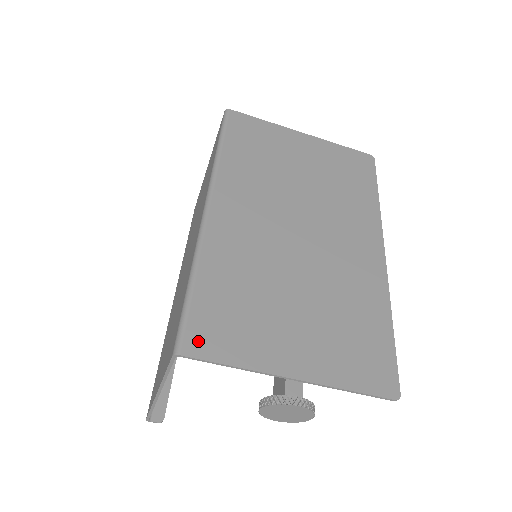
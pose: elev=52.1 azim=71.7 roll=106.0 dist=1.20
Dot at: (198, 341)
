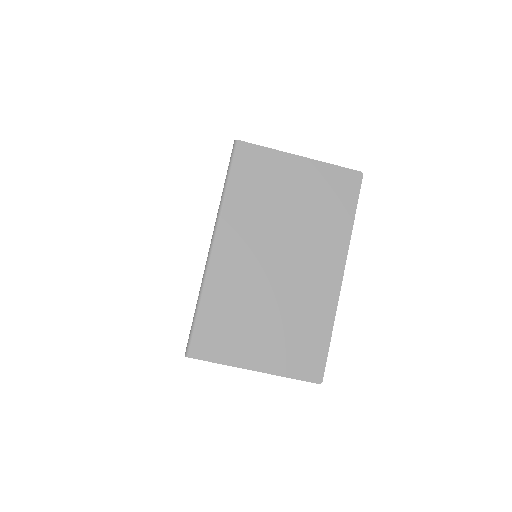
Dot at: (199, 349)
